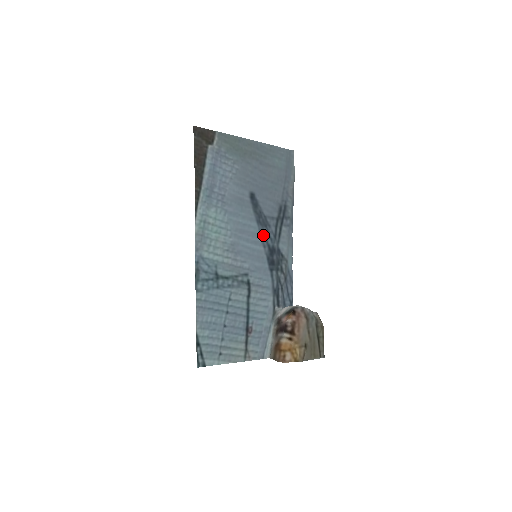
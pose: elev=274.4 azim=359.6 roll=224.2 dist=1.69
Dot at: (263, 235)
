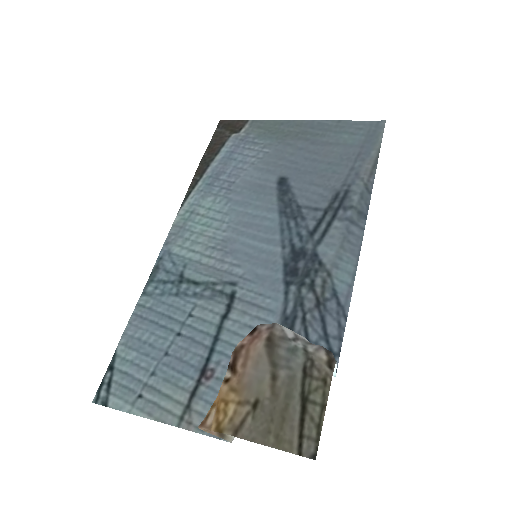
Dot at: (286, 231)
